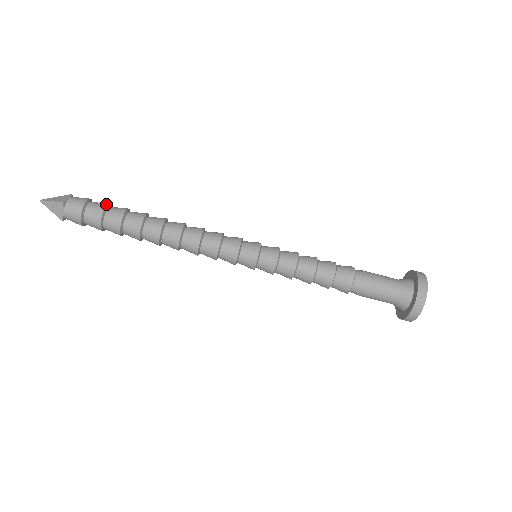
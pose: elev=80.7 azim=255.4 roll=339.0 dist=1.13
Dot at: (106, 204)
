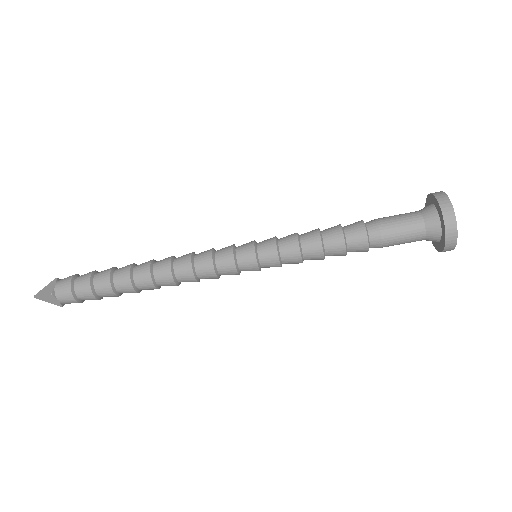
Dot at: (89, 275)
